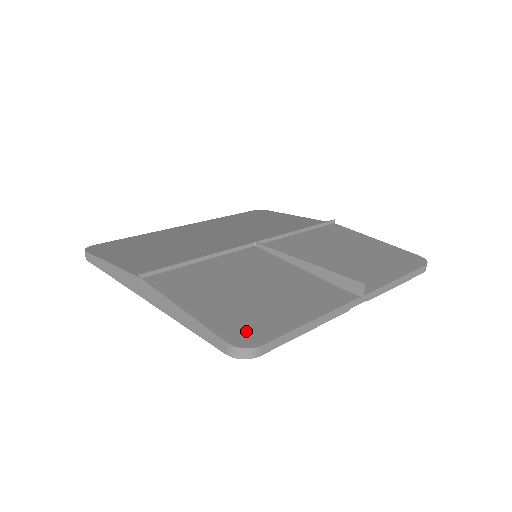
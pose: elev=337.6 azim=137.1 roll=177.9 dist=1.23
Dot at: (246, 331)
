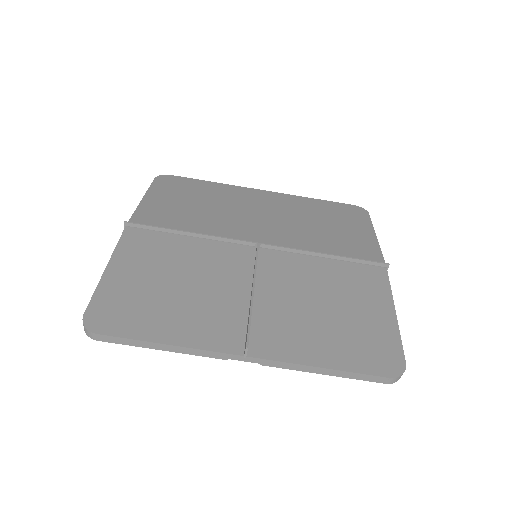
Dot at: (109, 315)
